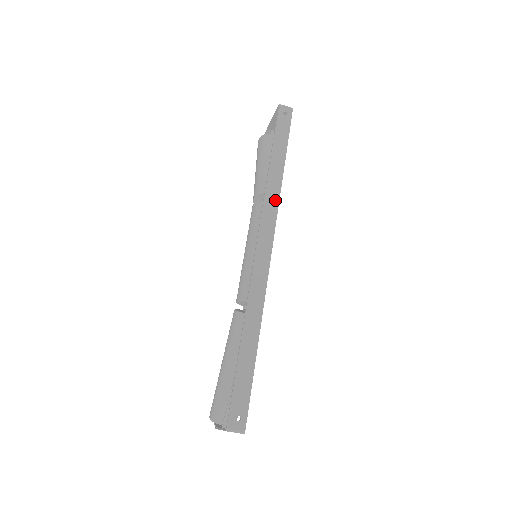
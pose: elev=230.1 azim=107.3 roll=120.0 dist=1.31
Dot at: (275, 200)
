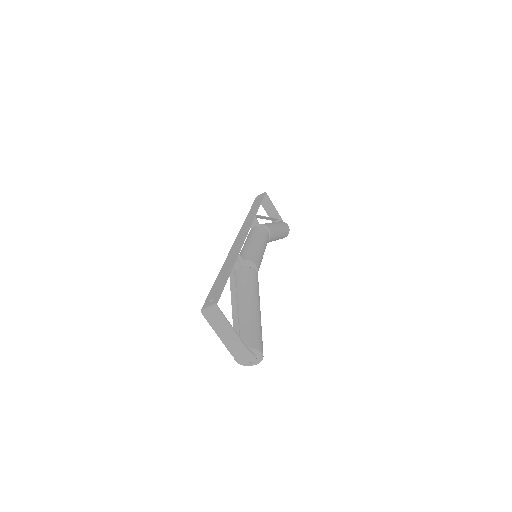
Dot at: (251, 219)
